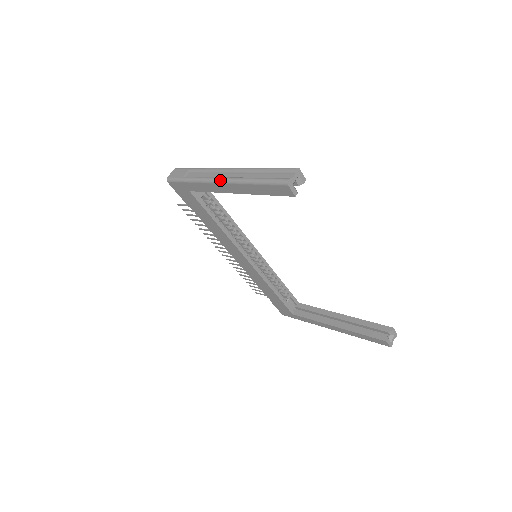
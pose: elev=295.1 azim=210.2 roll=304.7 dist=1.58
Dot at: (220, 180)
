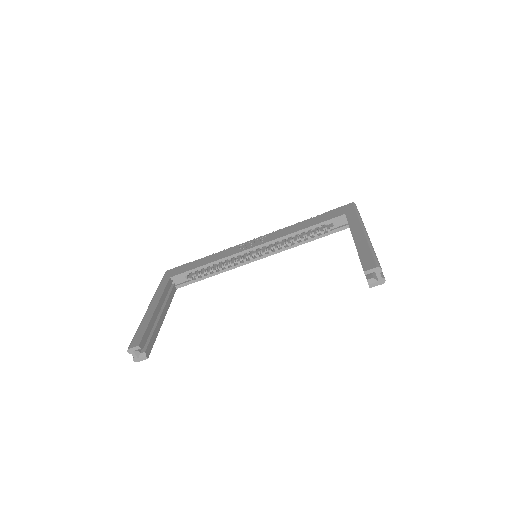
Dot at: occluded
